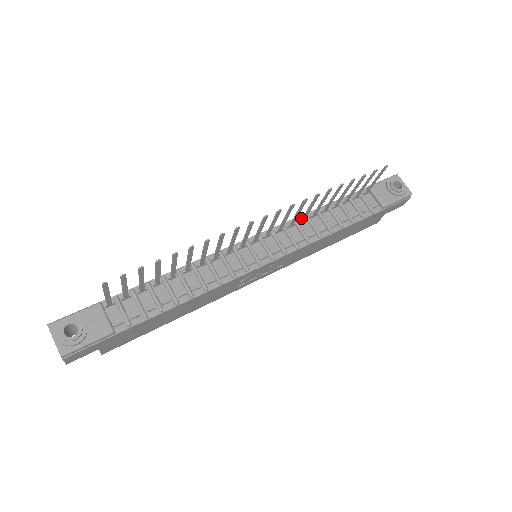
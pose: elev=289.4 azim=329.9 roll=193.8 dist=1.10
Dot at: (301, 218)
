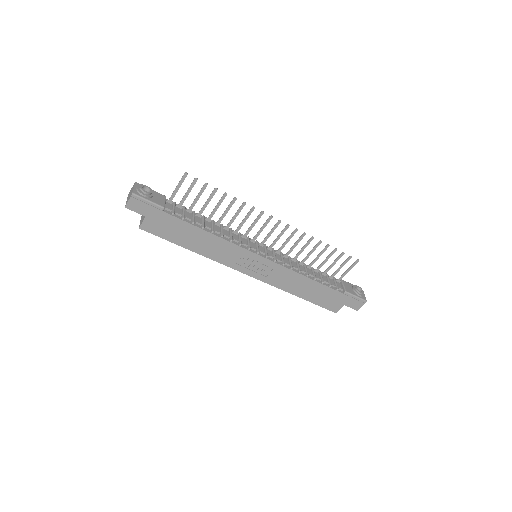
Dot at: (293, 259)
